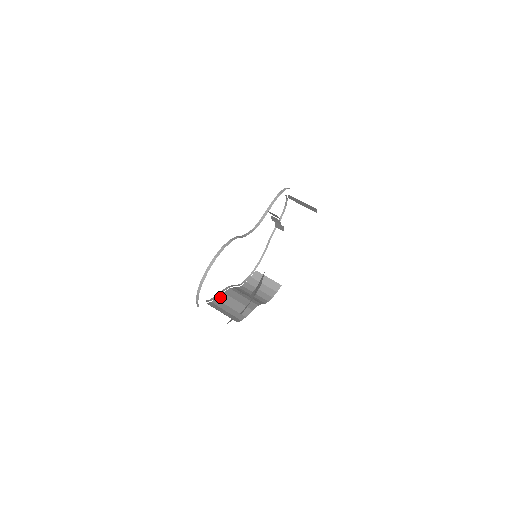
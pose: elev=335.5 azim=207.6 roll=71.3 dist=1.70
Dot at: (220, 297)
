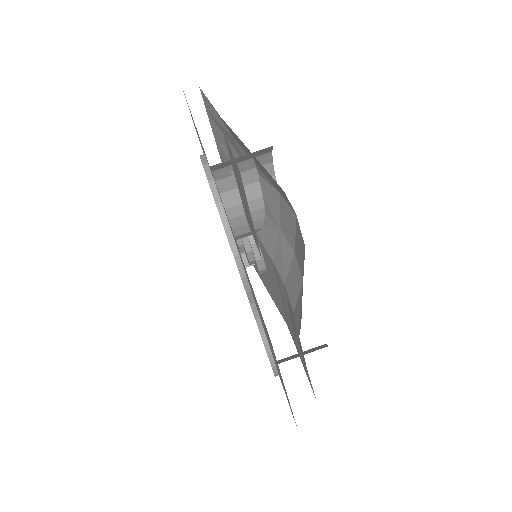
Dot at: occluded
